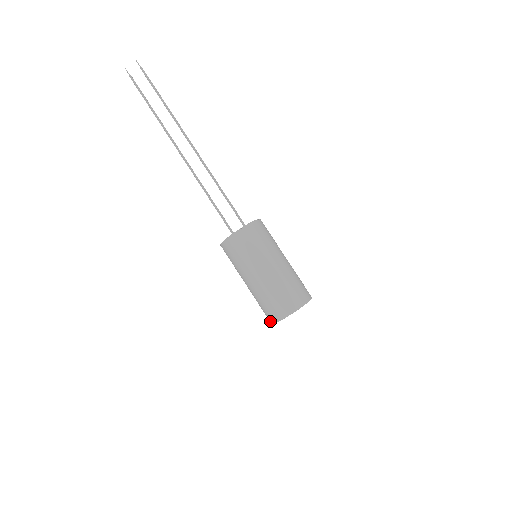
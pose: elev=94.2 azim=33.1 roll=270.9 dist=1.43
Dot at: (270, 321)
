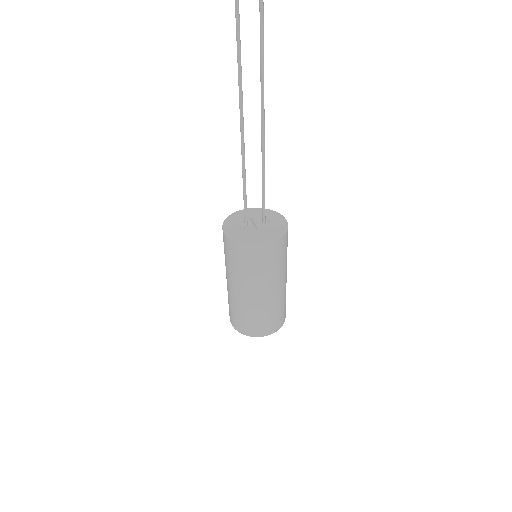
Dot at: (234, 325)
